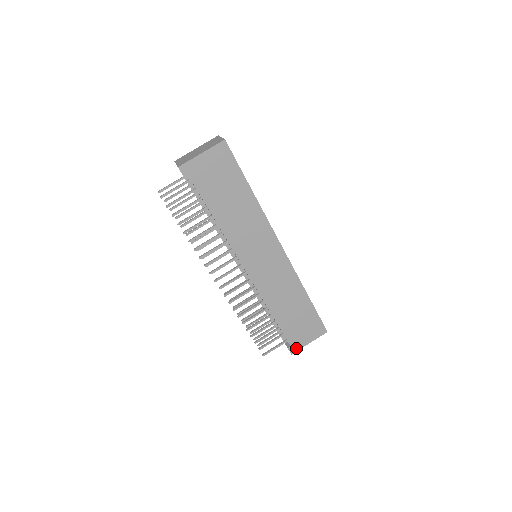
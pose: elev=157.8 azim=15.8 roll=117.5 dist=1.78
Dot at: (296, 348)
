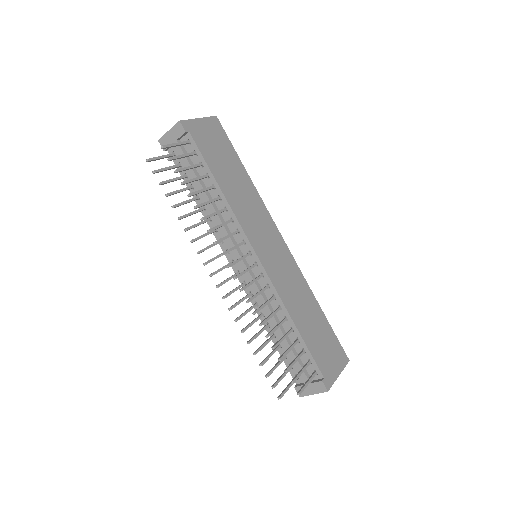
Dot at: (329, 382)
